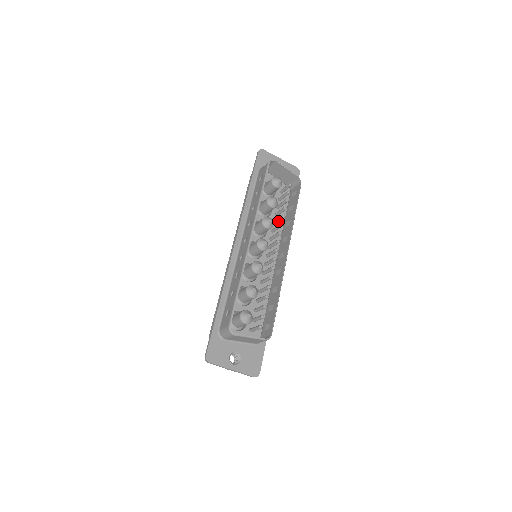
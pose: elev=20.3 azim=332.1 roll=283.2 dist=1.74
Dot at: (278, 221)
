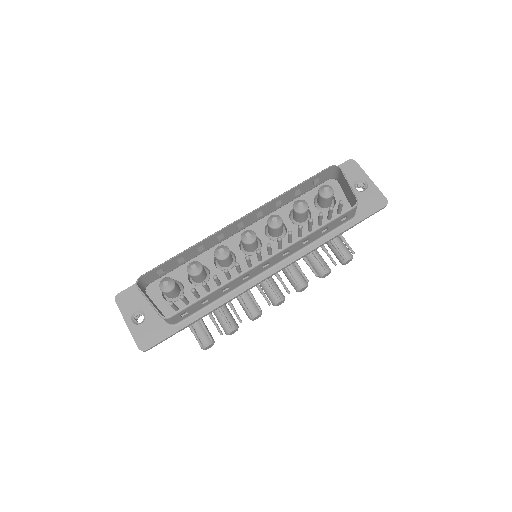
Dot at: (299, 232)
